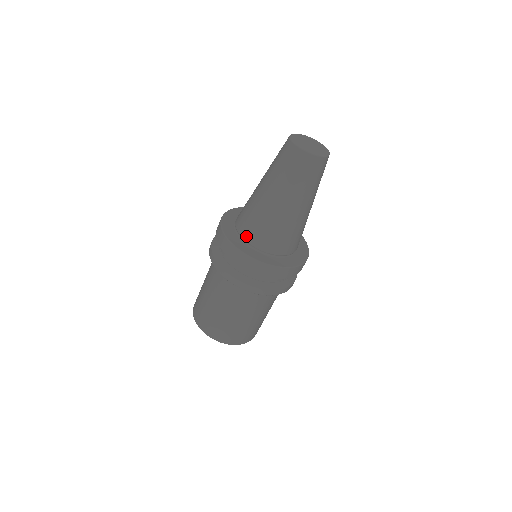
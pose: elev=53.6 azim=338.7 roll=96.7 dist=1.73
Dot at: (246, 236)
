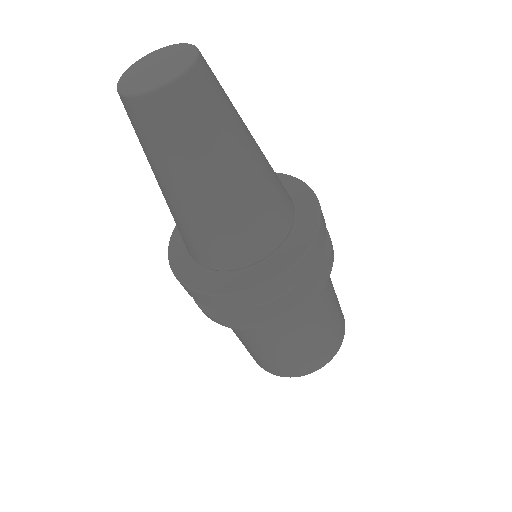
Dot at: occluded
